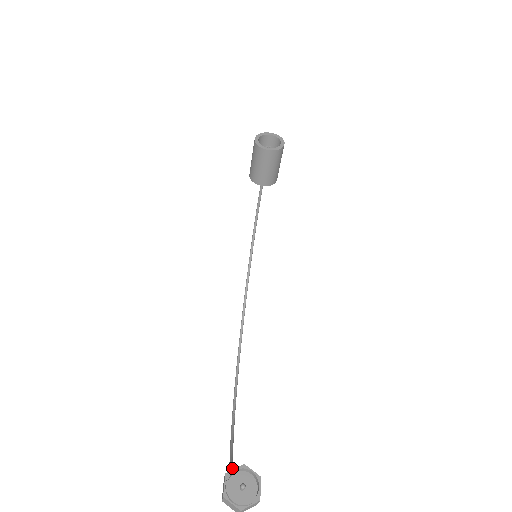
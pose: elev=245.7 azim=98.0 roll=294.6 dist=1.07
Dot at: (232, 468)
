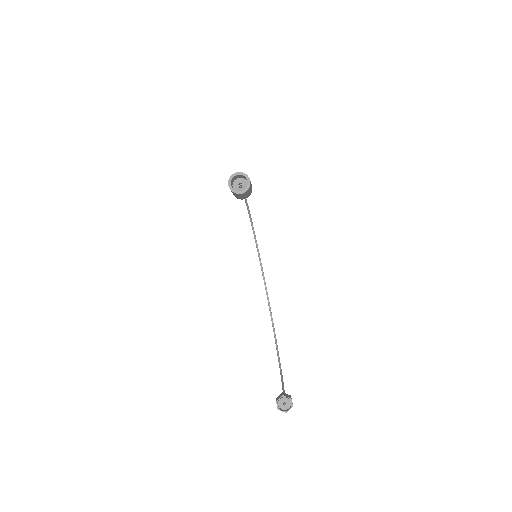
Dot at: (278, 353)
